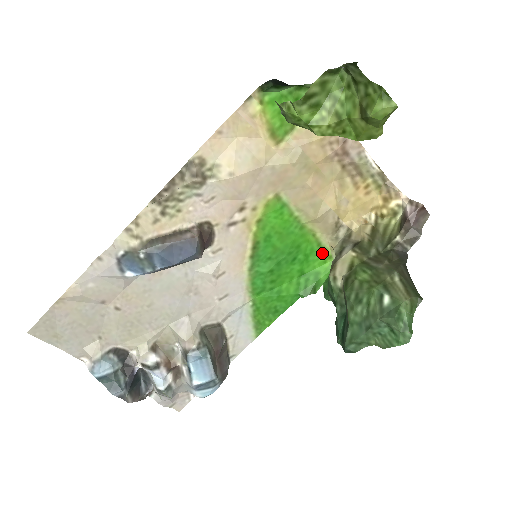
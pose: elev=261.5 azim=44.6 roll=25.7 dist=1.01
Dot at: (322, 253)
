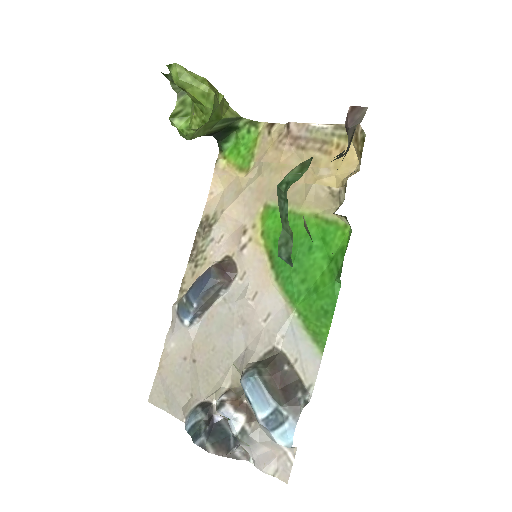
Dot at: (335, 228)
